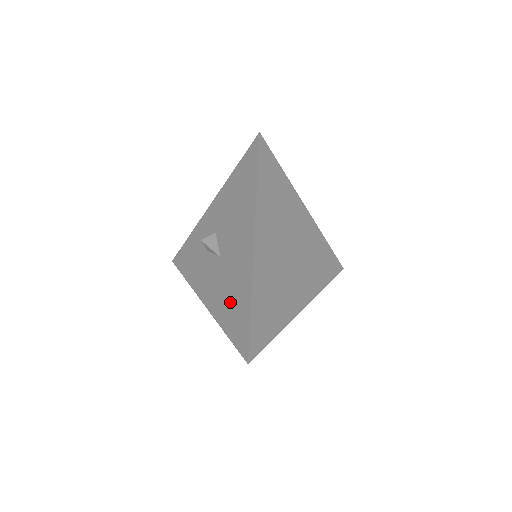
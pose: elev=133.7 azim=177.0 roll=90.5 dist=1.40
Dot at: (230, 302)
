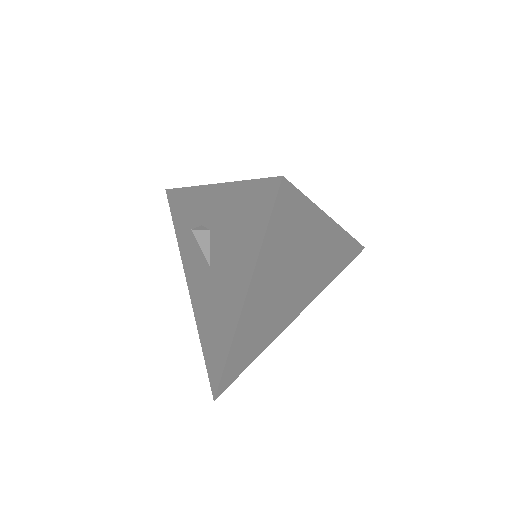
Dot at: (210, 326)
